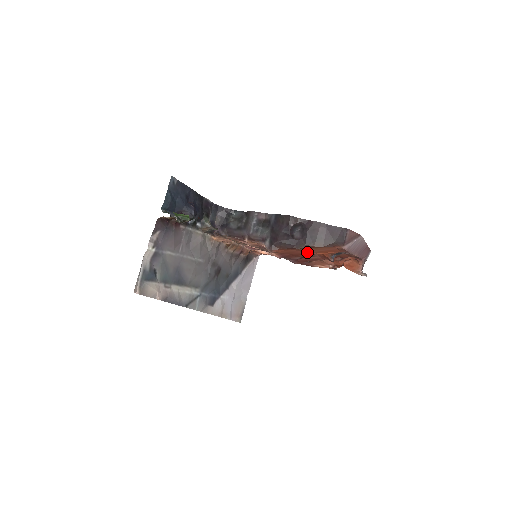
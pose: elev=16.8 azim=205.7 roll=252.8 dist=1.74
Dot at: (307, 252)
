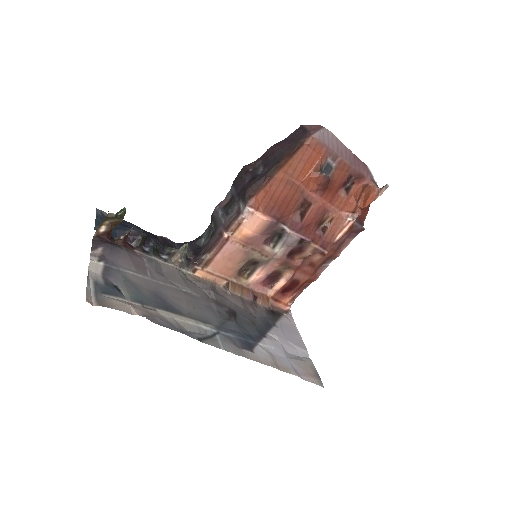
Dot at: (290, 183)
